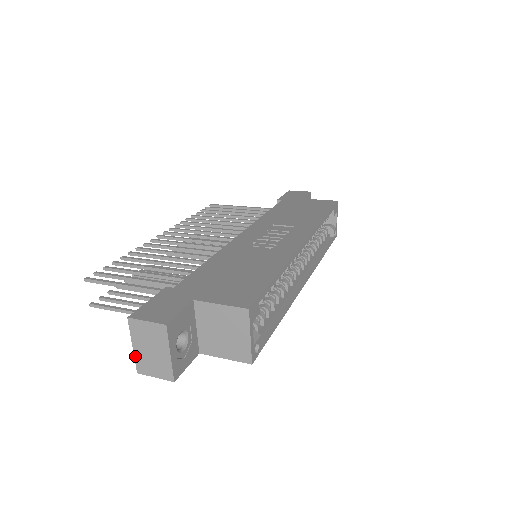
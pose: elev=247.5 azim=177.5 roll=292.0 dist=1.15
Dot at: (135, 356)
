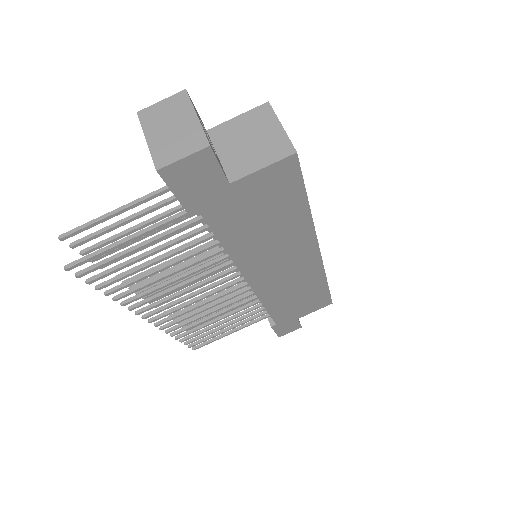
Dot at: (151, 150)
